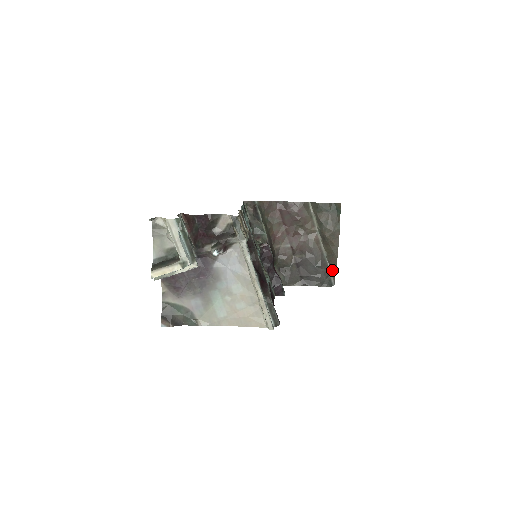
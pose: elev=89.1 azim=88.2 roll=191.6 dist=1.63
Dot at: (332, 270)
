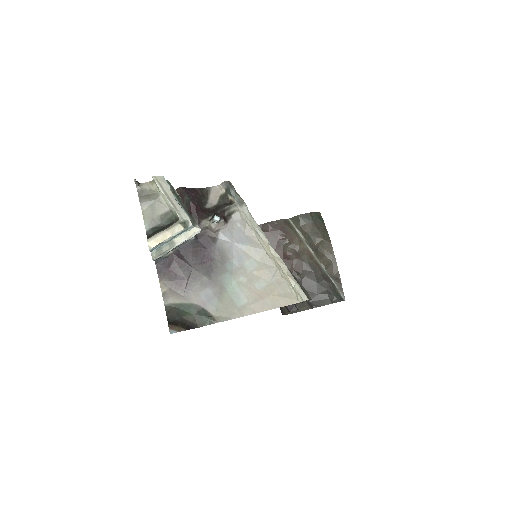
Dot at: (336, 283)
